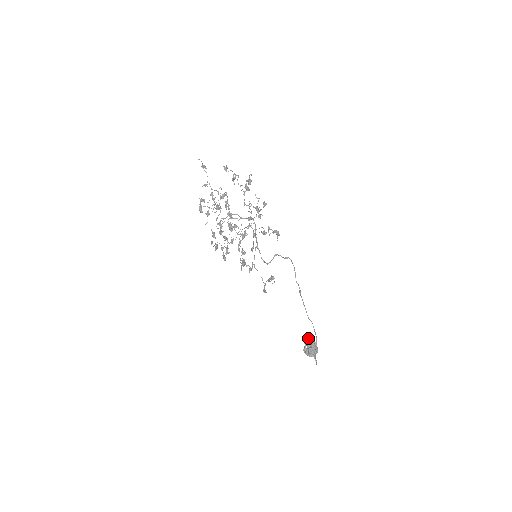
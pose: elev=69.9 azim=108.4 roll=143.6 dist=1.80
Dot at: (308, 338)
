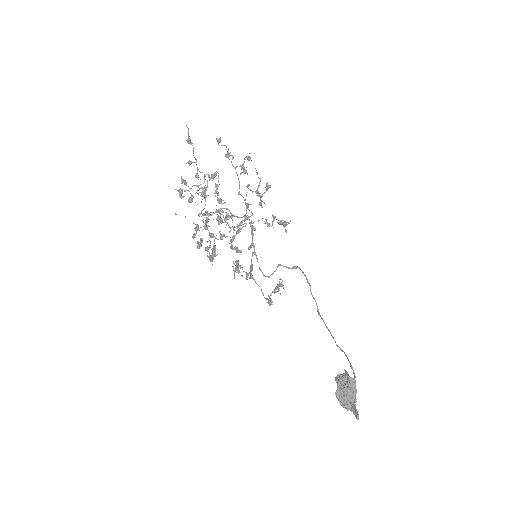
Dot at: (340, 374)
